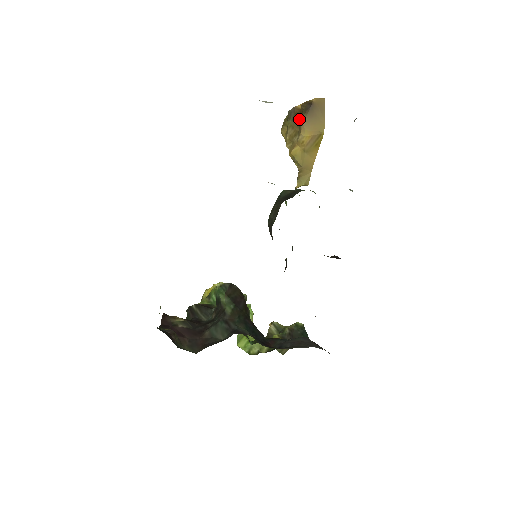
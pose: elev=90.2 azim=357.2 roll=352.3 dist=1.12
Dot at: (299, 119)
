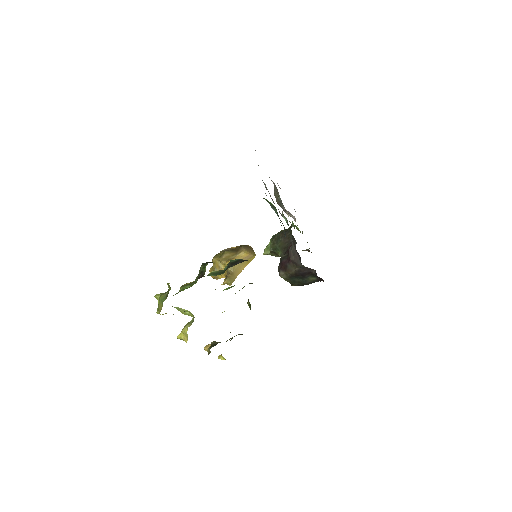
Dot at: (237, 249)
